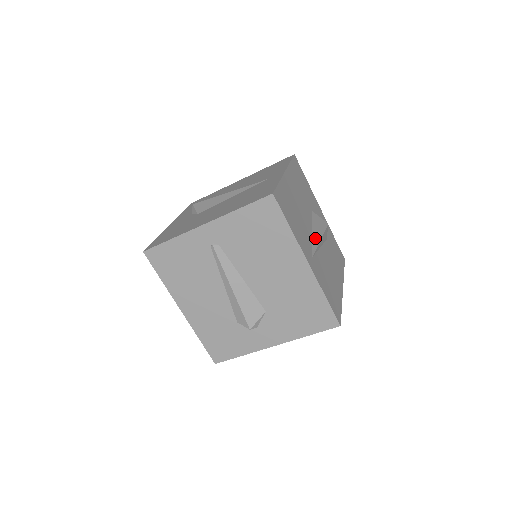
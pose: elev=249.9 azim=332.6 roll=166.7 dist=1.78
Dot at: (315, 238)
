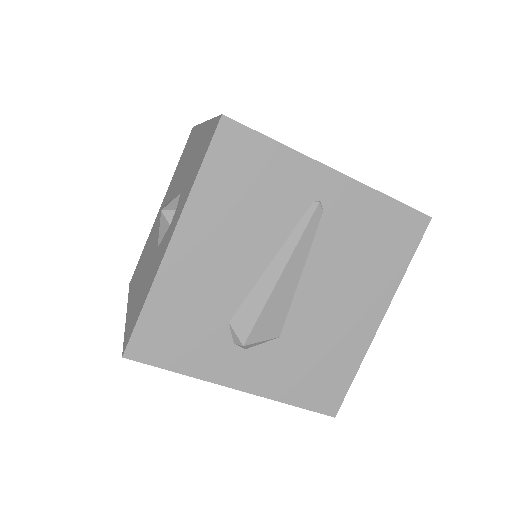
Dot at: occluded
